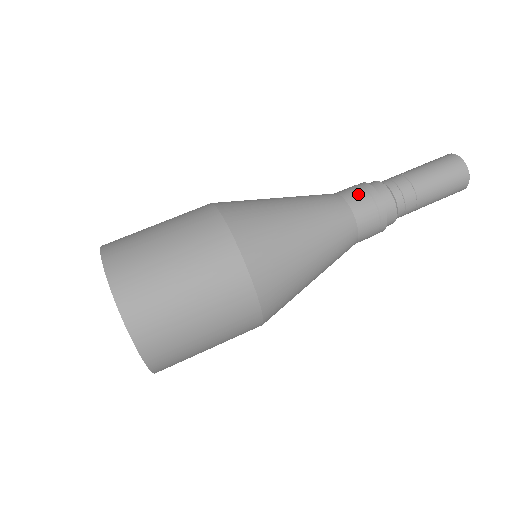
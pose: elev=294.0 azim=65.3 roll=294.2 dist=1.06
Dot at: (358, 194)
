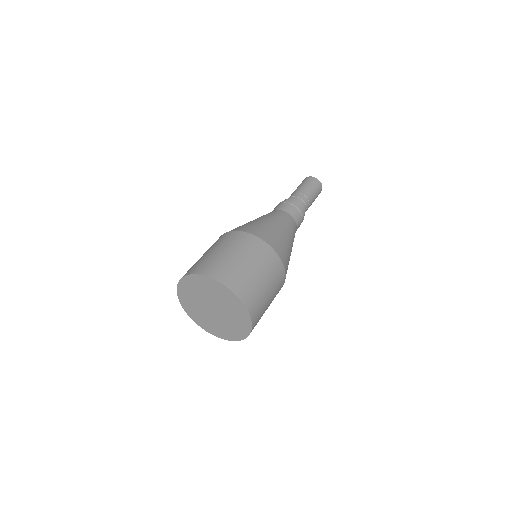
Dot at: occluded
